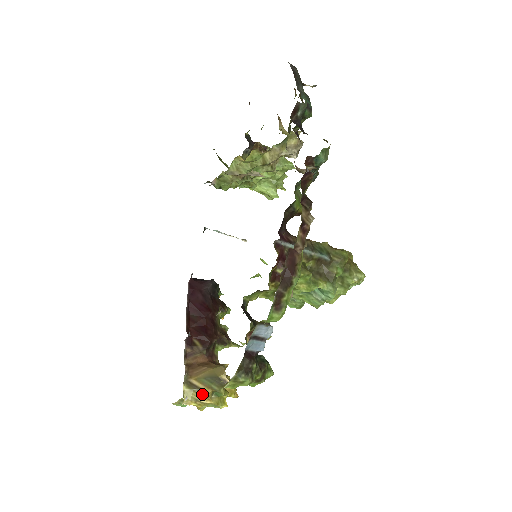
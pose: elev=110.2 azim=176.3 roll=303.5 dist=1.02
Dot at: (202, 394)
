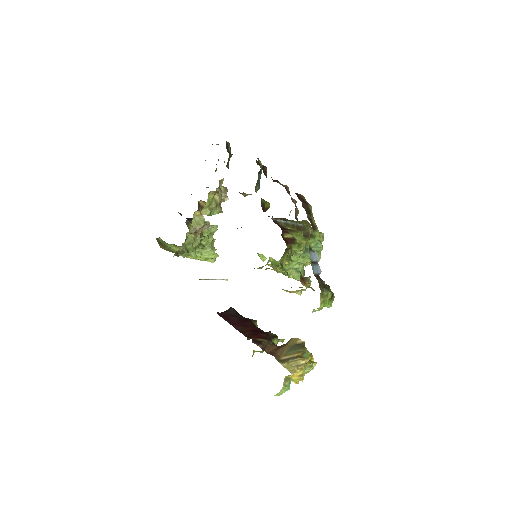
Dot at: (297, 359)
